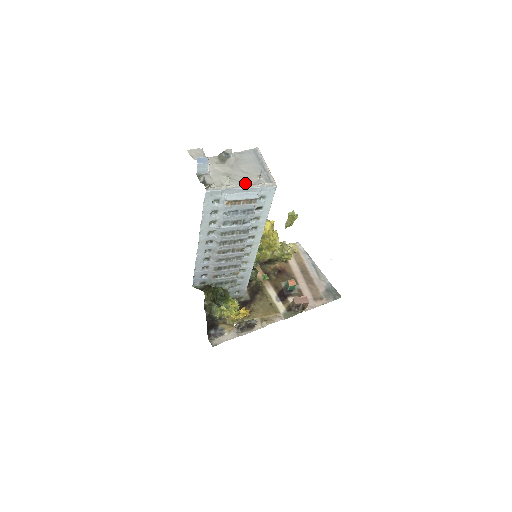
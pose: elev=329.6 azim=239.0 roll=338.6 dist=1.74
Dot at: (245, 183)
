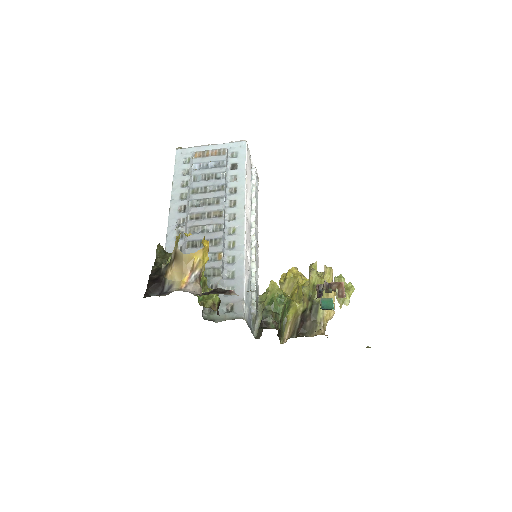
Dot at: occluded
